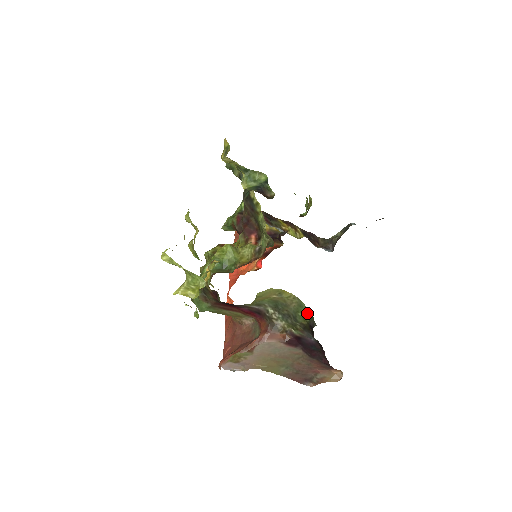
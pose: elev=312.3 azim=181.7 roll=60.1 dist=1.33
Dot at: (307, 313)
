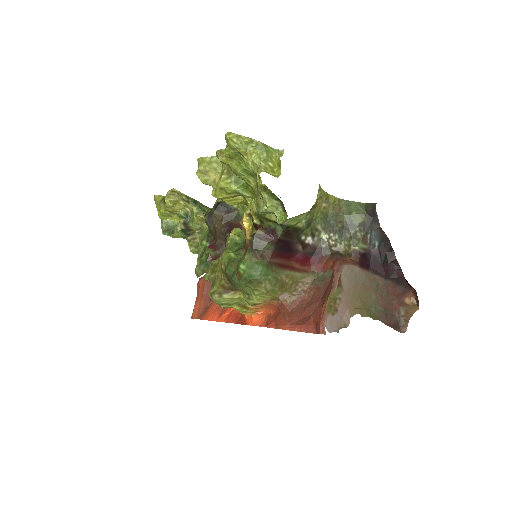
Dot at: (359, 206)
